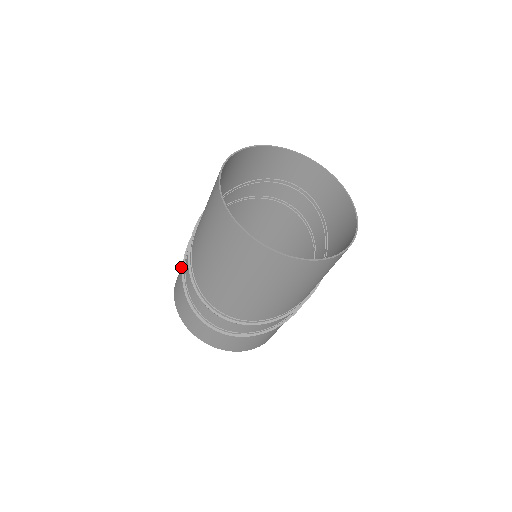
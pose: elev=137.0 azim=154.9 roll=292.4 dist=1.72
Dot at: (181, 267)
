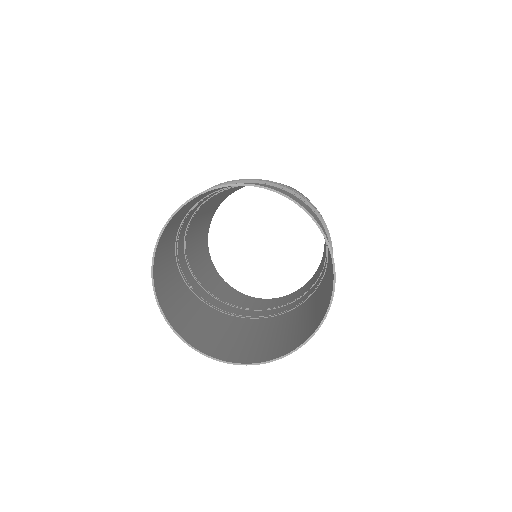
Dot at: occluded
